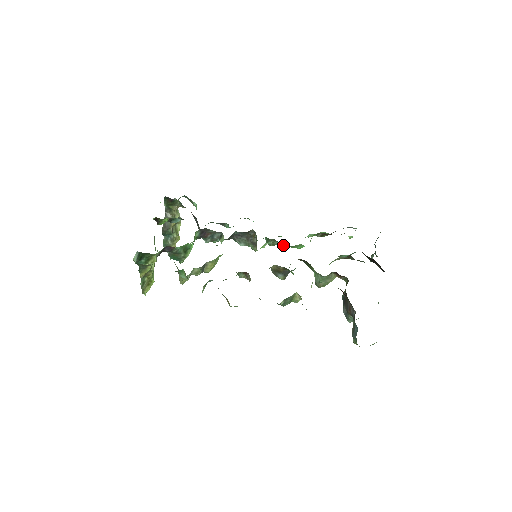
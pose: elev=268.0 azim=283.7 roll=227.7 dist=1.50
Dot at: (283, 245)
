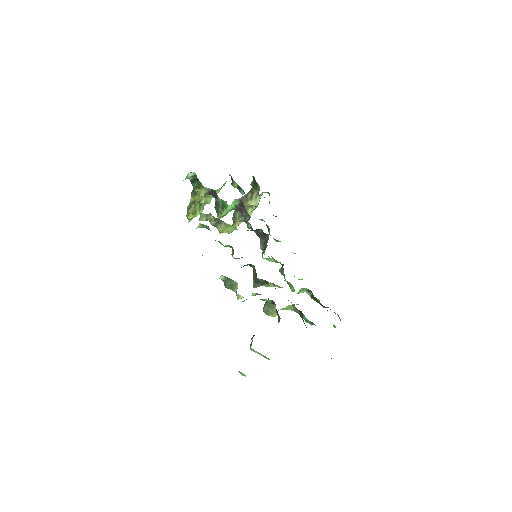
Dot at: occluded
